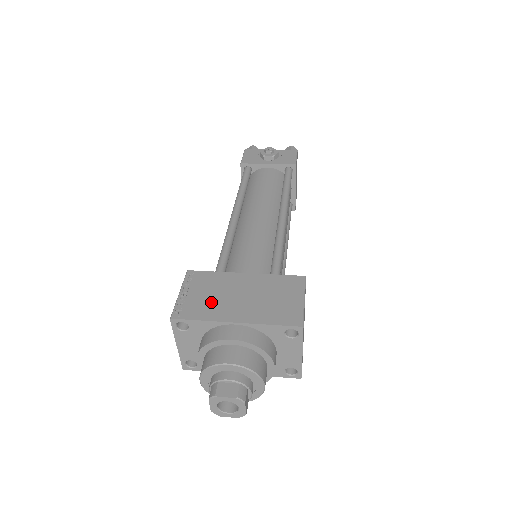
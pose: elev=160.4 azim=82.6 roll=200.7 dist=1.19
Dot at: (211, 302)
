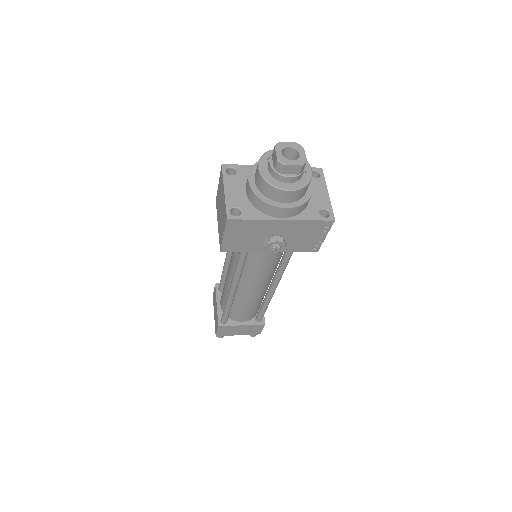
Dot at: occluded
